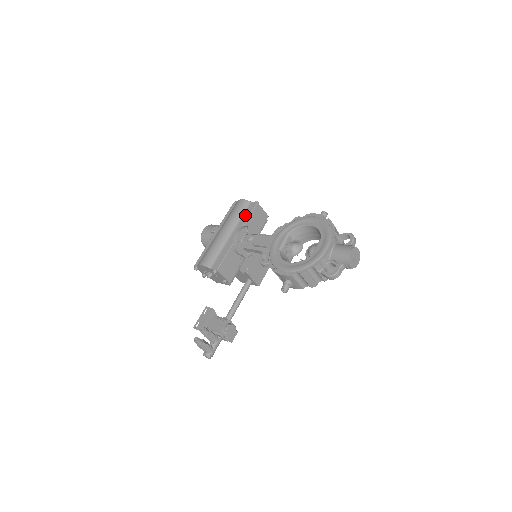
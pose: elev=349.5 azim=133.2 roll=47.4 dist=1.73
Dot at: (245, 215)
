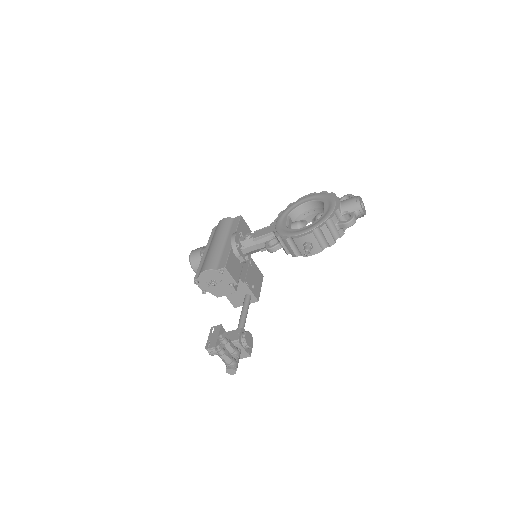
Dot at: (233, 226)
